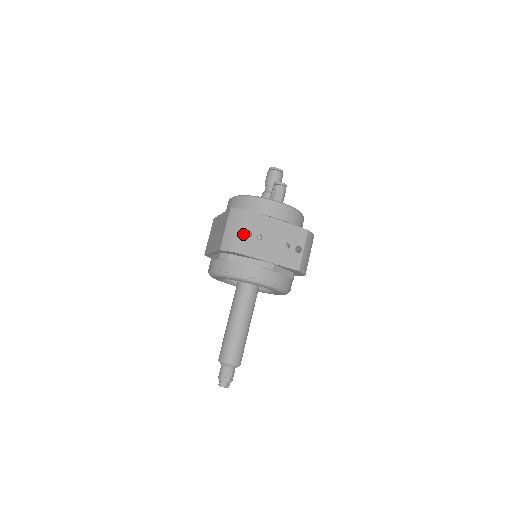
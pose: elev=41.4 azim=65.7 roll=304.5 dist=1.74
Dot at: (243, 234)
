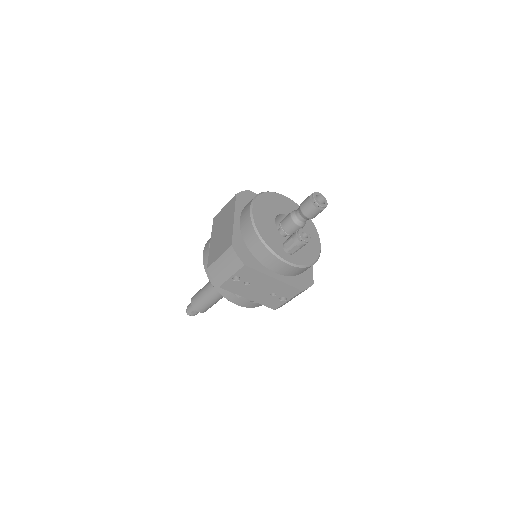
Dot at: (230, 278)
